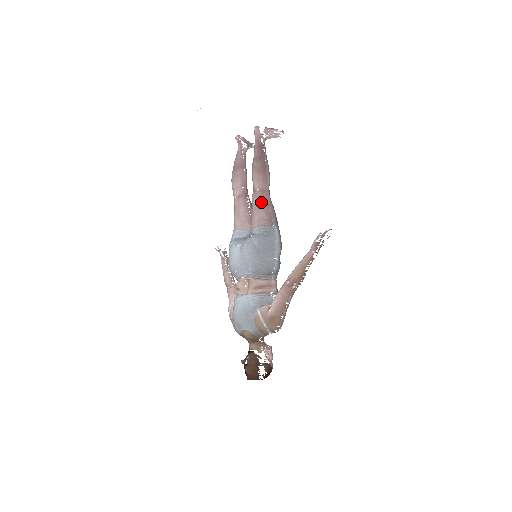
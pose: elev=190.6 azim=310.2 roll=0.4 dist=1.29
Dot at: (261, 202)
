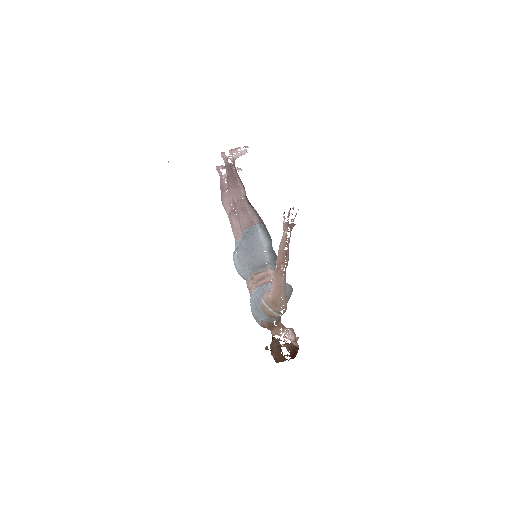
Dot at: (241, 210)
